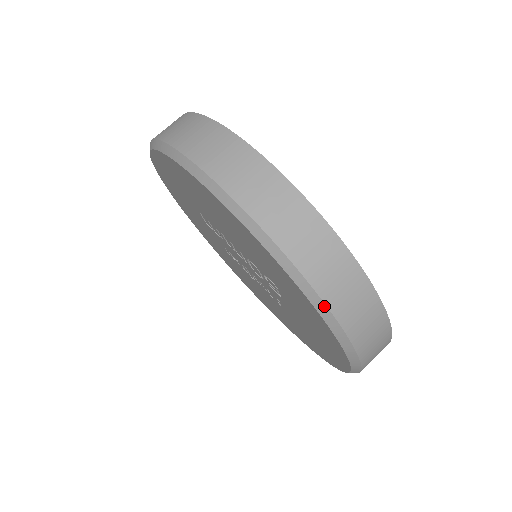
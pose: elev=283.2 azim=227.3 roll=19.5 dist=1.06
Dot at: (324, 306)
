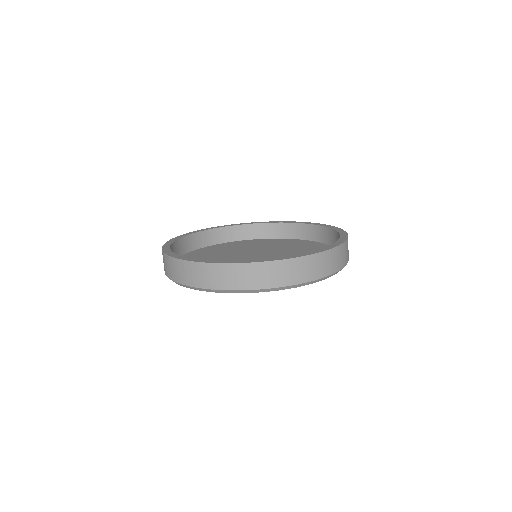
Dot at: (328, 276)
